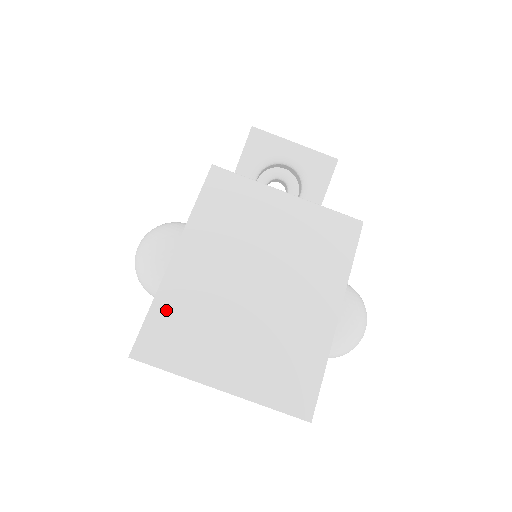
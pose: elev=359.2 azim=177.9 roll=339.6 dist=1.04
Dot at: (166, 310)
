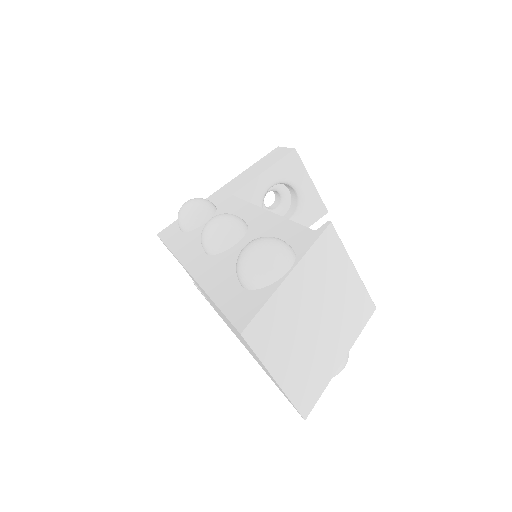
Dot at: (271, 312)
